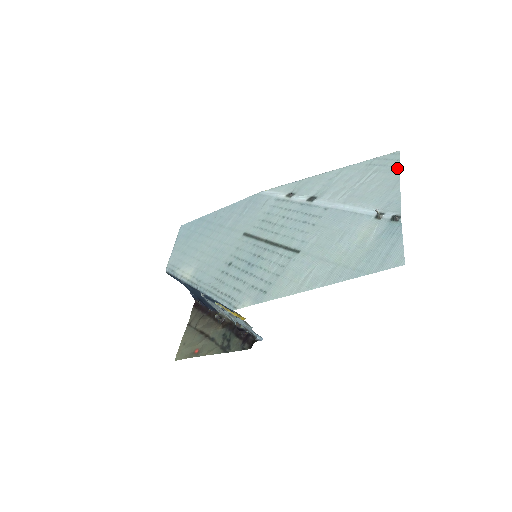
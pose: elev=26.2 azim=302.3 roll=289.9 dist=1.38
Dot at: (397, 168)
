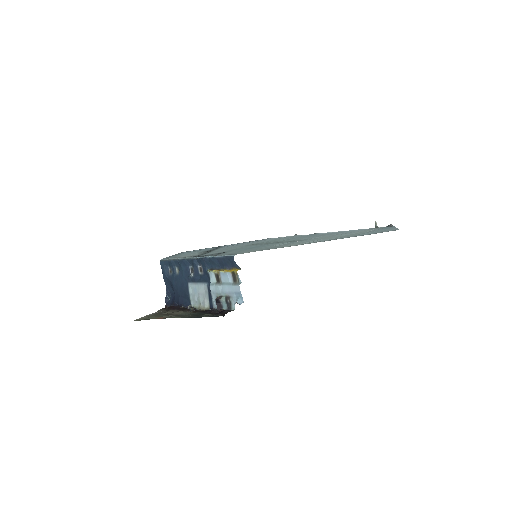
Dot at: occluded
